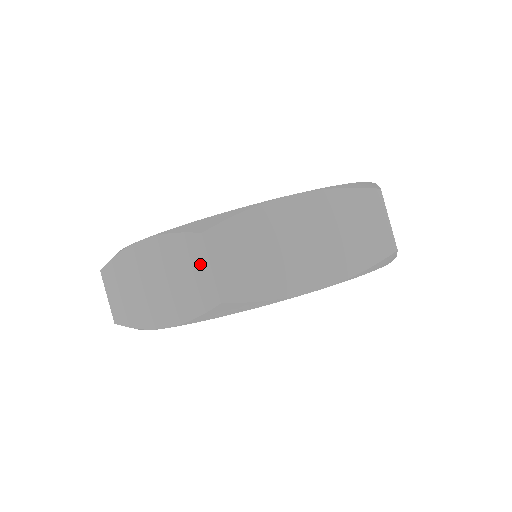
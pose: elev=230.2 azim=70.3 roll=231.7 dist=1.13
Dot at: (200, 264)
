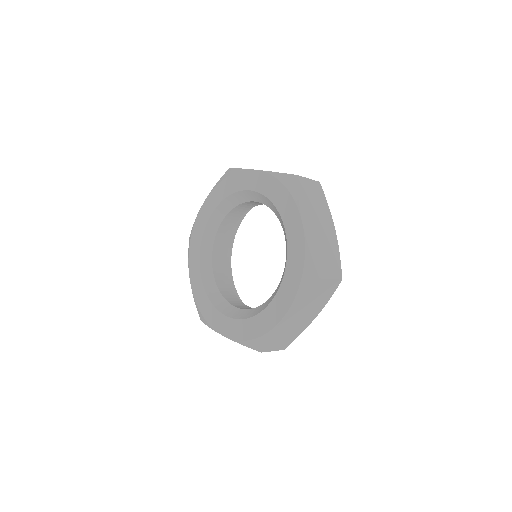
Dot at: occluded
